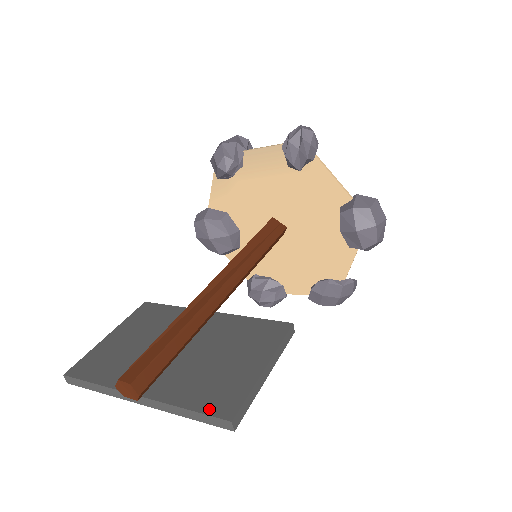
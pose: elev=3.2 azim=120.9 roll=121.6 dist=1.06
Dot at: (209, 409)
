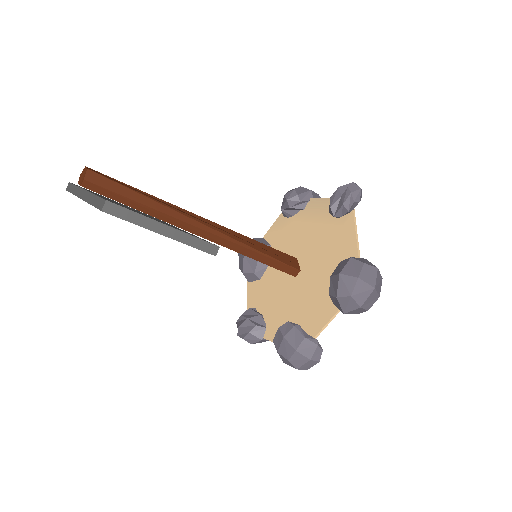
Dot at: (106, 199)
